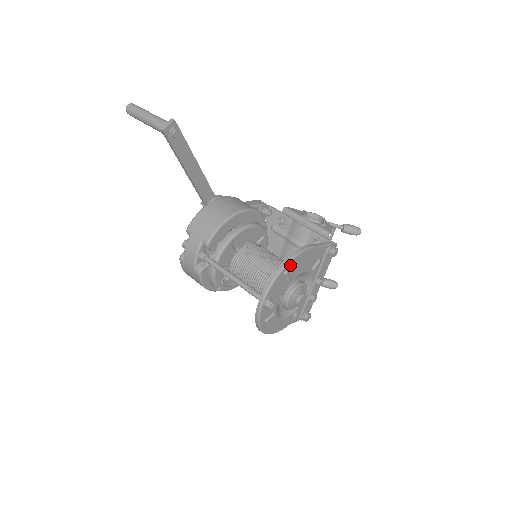
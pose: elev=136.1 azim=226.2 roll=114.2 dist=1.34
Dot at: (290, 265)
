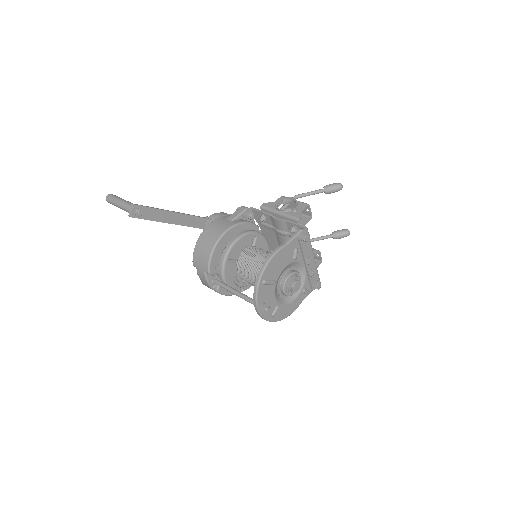
Dot at: (264, 275)
